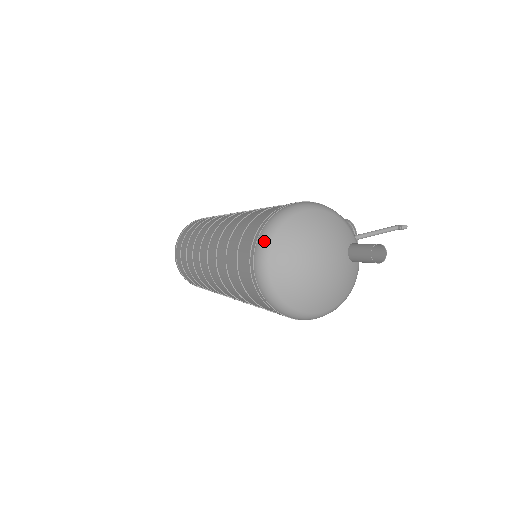
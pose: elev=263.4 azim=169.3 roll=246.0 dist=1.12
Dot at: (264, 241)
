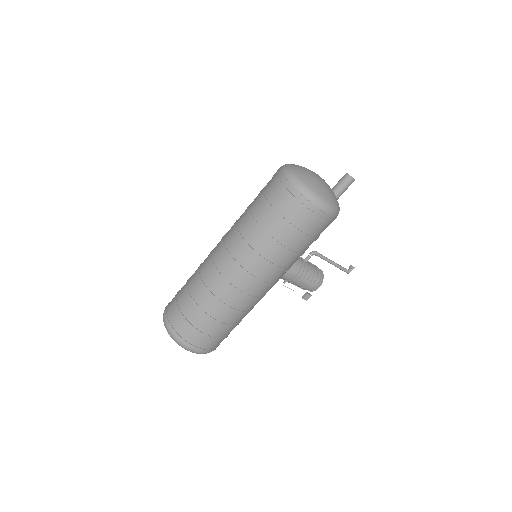
Dot at: (285, 164)
